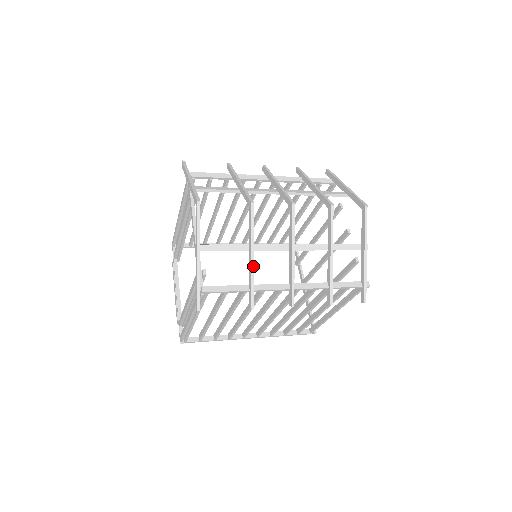
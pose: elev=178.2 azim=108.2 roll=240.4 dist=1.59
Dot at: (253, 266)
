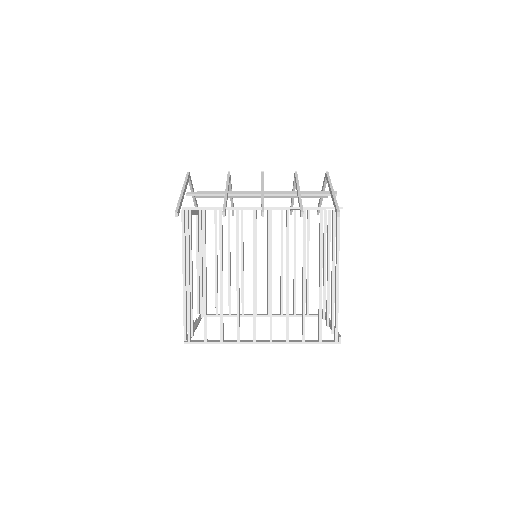
Dot at: (227, 195)
